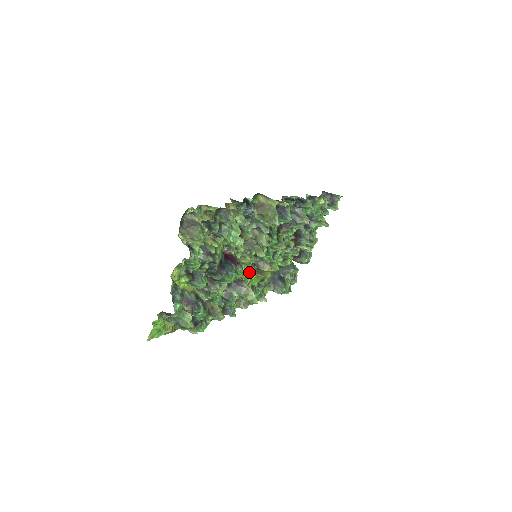
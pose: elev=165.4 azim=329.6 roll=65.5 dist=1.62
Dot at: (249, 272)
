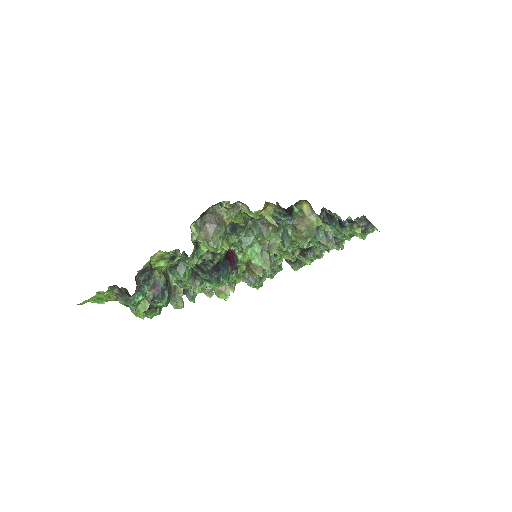
Dot at: occluded
